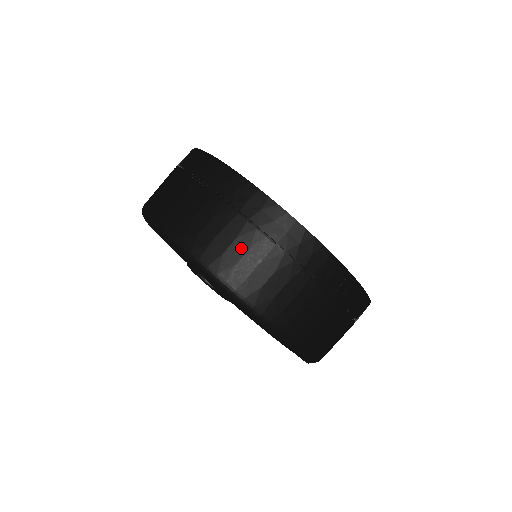
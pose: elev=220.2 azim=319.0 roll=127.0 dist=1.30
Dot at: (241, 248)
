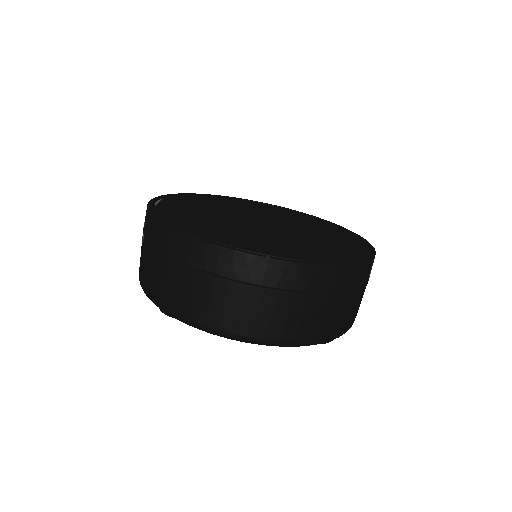
Dot at: (168, 278)
